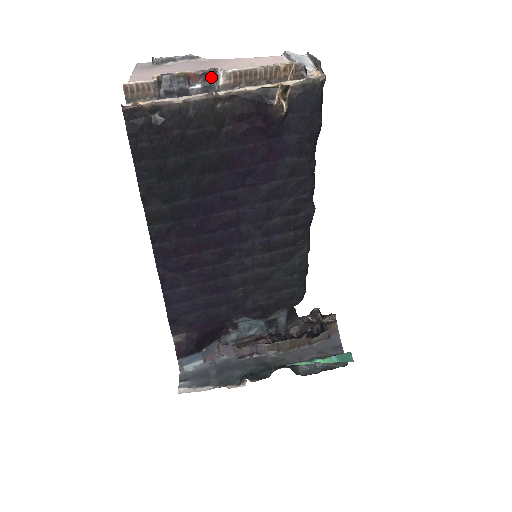
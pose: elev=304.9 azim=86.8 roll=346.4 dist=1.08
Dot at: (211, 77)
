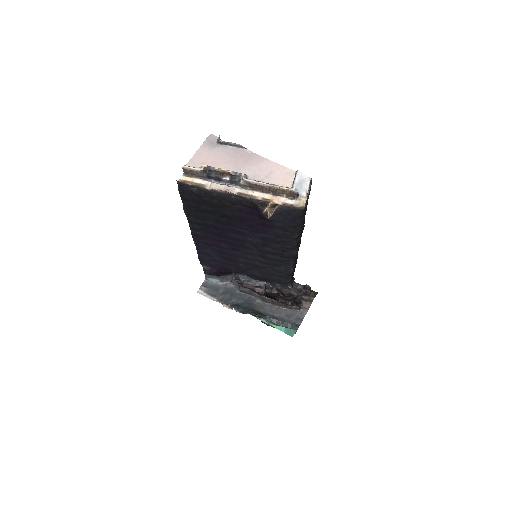
Dot at: (236, 178)
